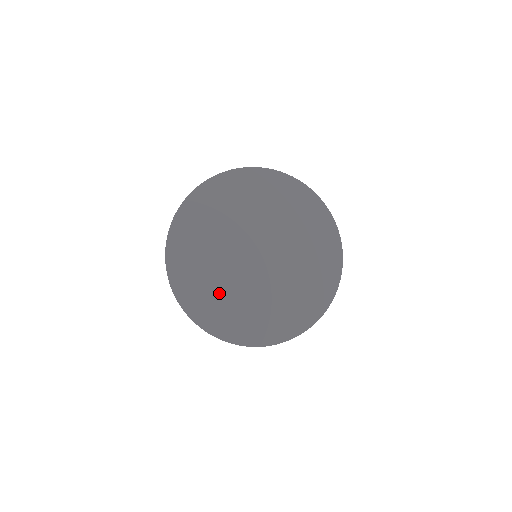
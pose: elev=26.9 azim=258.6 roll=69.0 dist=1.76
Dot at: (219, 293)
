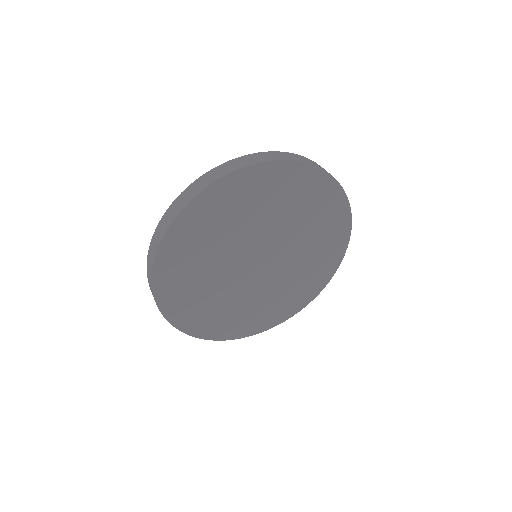
Dot at: (199, 279)
